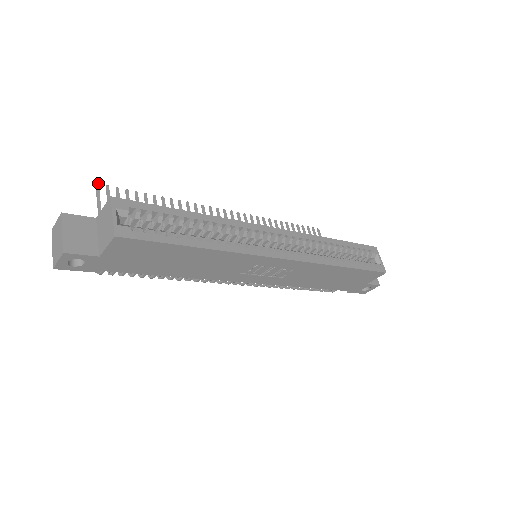
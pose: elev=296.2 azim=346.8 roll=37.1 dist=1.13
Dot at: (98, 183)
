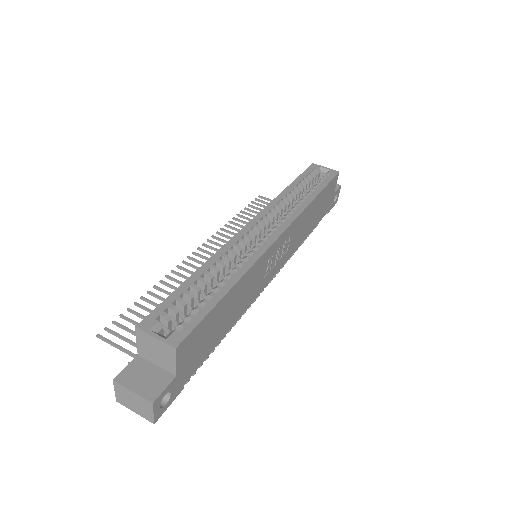
Dot at: (97, 334)
